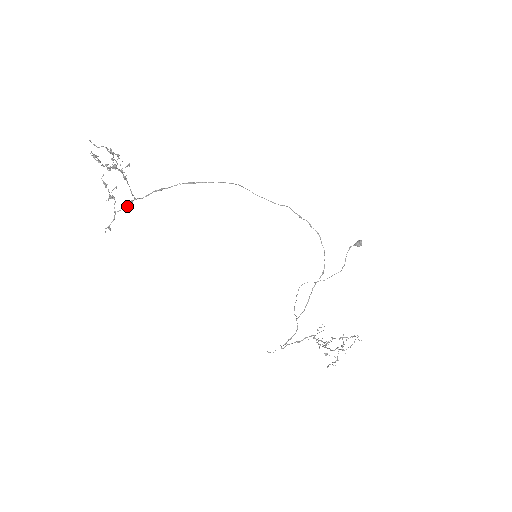
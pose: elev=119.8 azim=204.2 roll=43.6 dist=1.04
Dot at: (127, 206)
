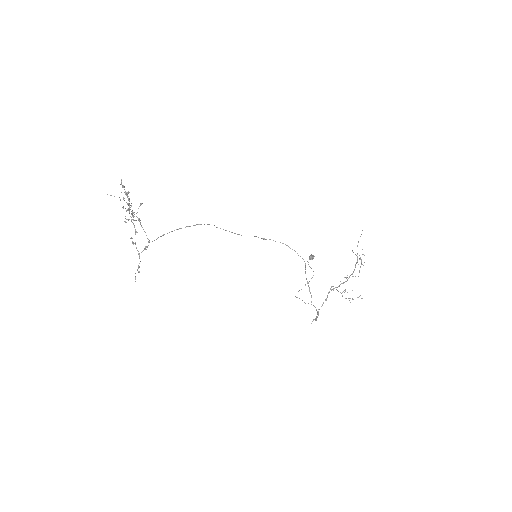
Dot at: (147, 246)
